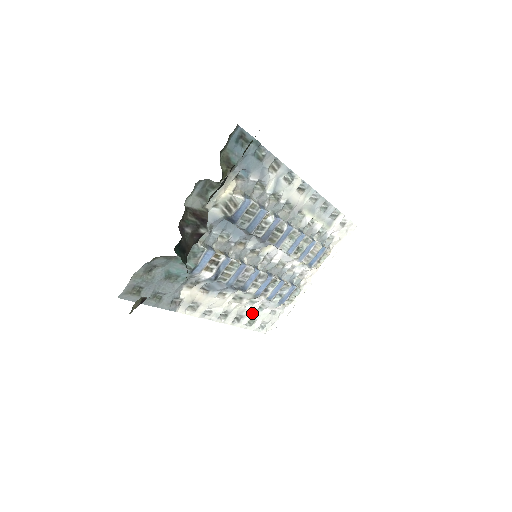
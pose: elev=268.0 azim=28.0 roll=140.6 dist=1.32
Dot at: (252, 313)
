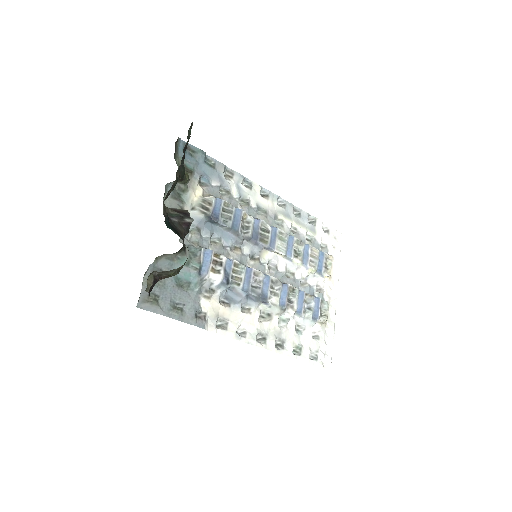
Dot at: (292, 337)
